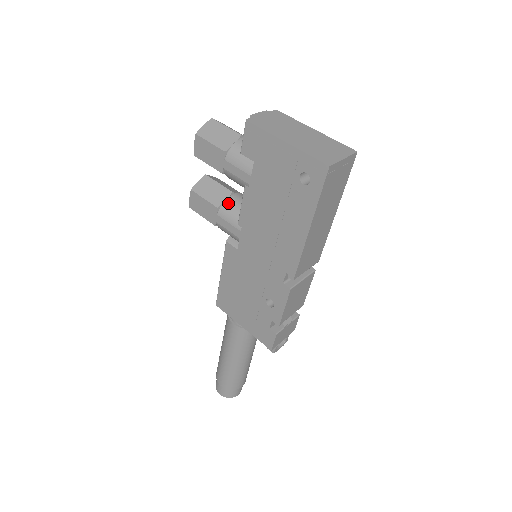
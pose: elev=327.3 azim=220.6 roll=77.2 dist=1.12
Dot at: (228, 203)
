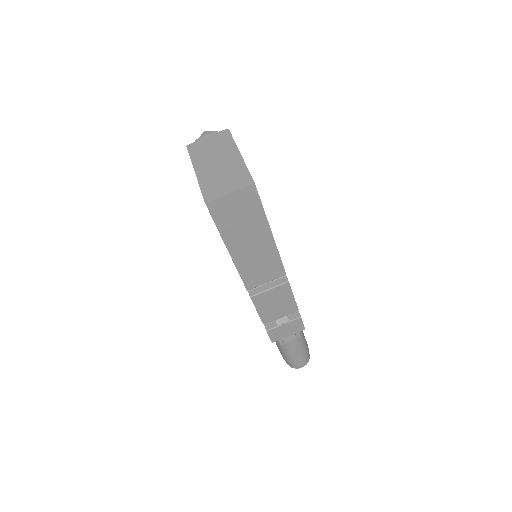
Dot at: occluded
